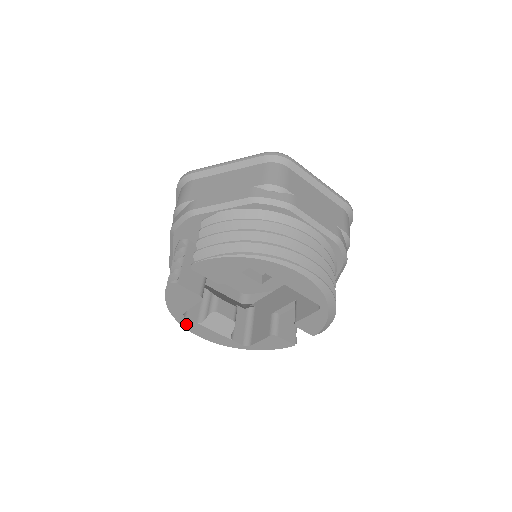
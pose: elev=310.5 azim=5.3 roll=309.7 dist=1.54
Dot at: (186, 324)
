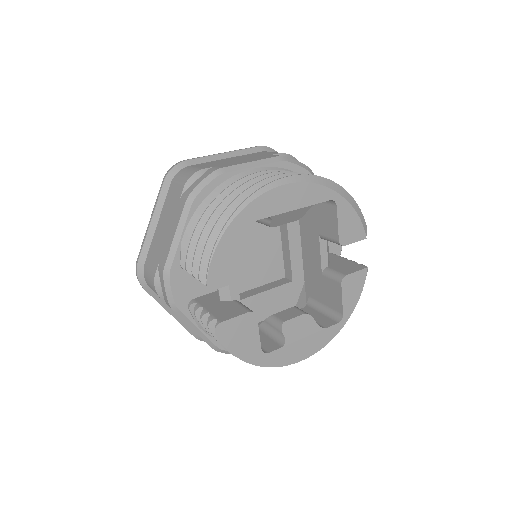
Dot at: (277, 361)
